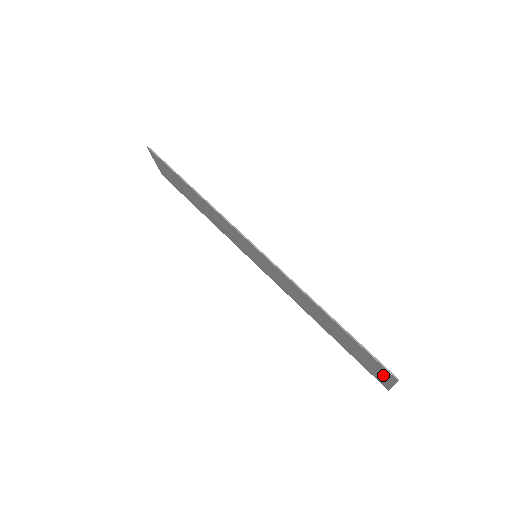
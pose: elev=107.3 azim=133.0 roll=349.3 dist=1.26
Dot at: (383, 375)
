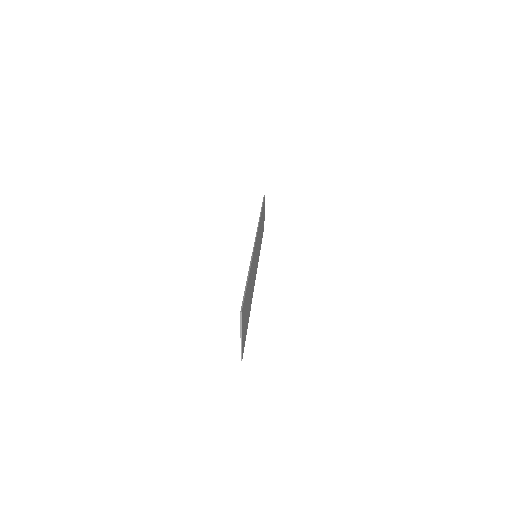
Dot at: occluded
